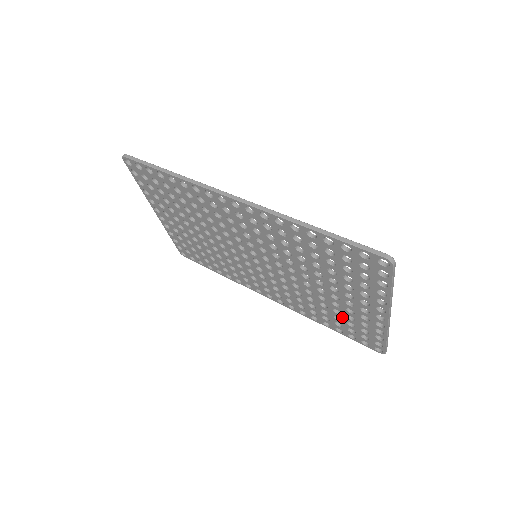
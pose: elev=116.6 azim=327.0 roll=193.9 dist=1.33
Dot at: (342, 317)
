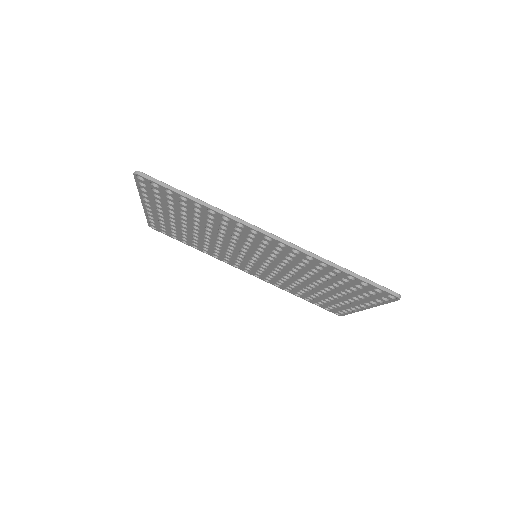
Dot at: (319, 298)
